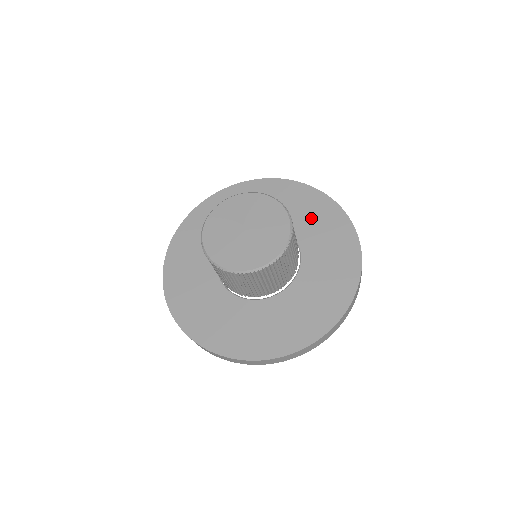
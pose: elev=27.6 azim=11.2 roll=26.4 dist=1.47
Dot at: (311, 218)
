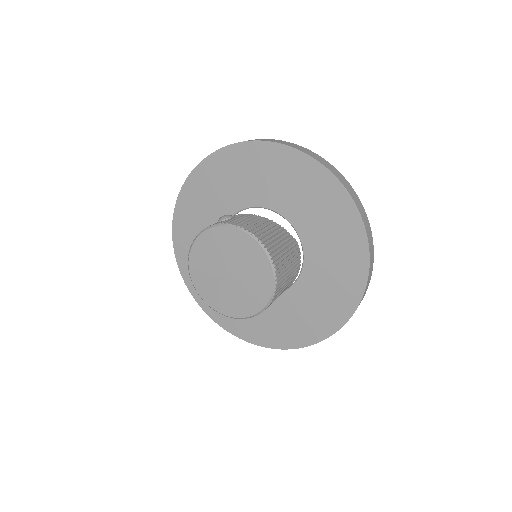
Dot at: (268, 178)
